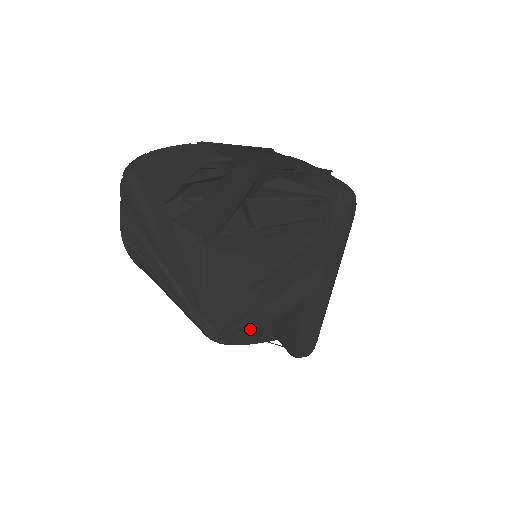
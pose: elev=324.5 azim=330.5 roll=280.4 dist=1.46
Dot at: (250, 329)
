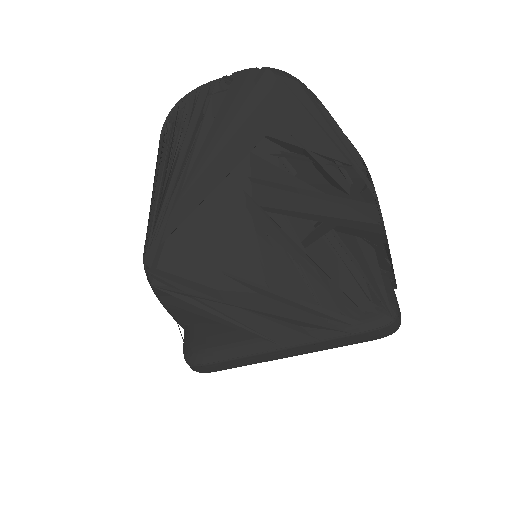
Dot at: (190, 302)
